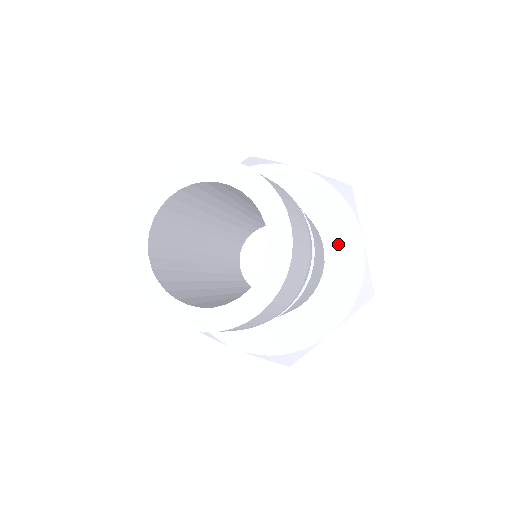
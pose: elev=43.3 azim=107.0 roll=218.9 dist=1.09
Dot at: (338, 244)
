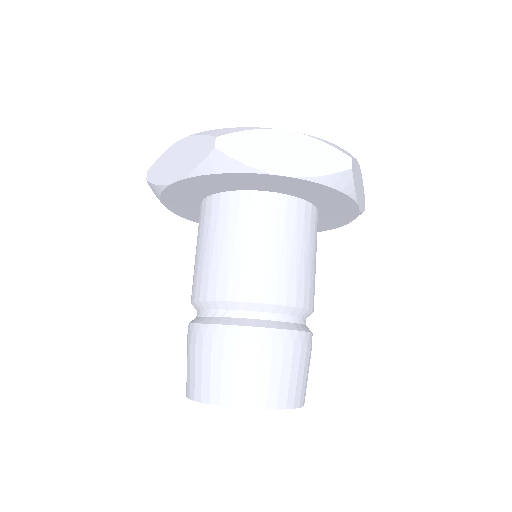
Dot at: (332, 208)
